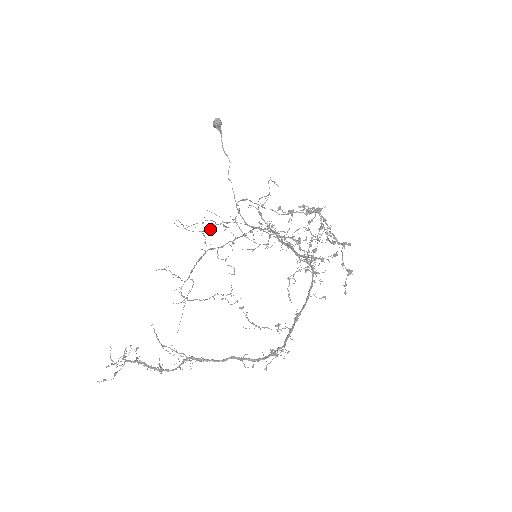
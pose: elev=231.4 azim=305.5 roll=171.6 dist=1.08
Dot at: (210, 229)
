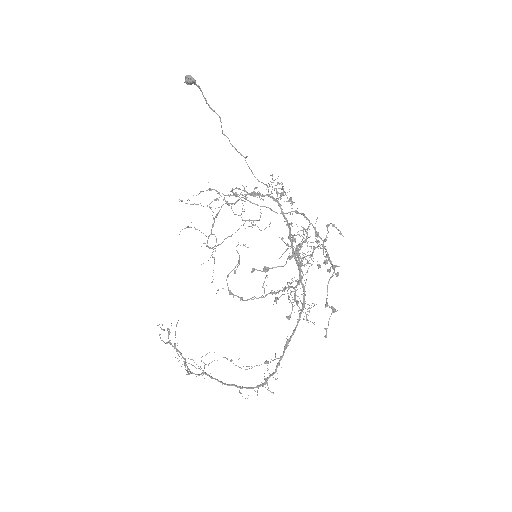
Dot at: (216, 200)
